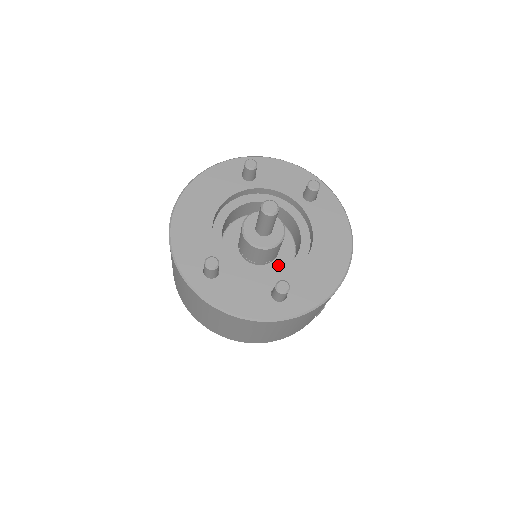
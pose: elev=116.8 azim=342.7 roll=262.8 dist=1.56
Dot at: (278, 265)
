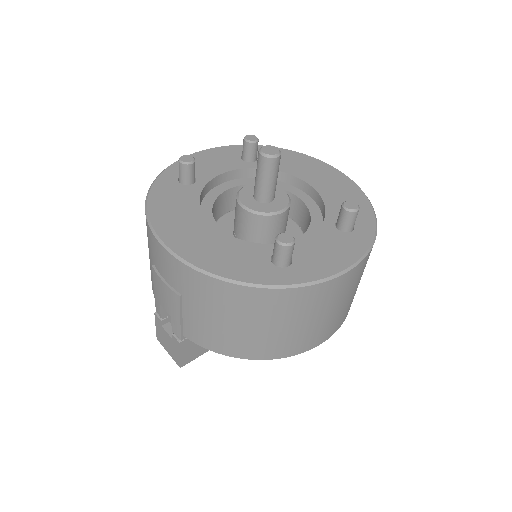
Dot at: (291, 233)
